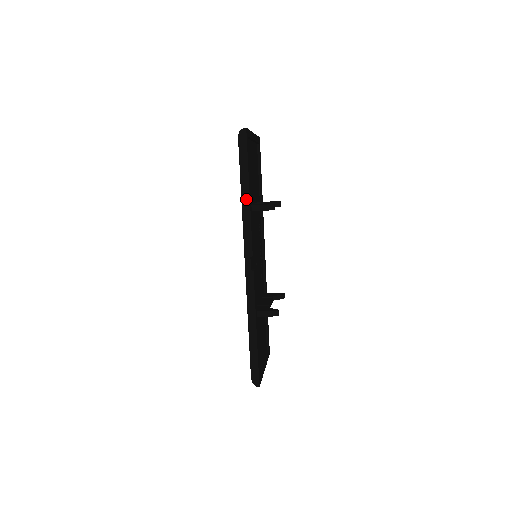
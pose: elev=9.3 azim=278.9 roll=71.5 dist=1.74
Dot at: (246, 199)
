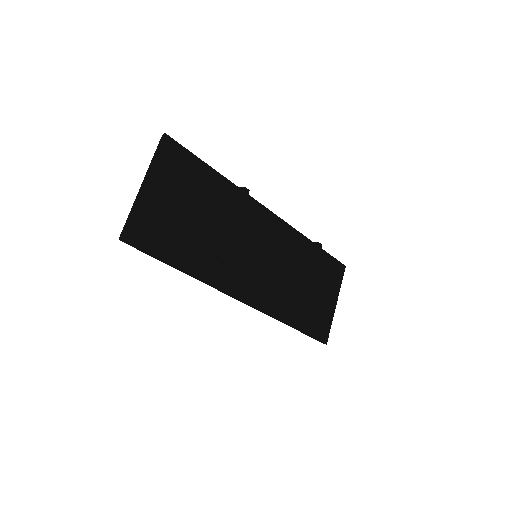
Dot at: occluded
